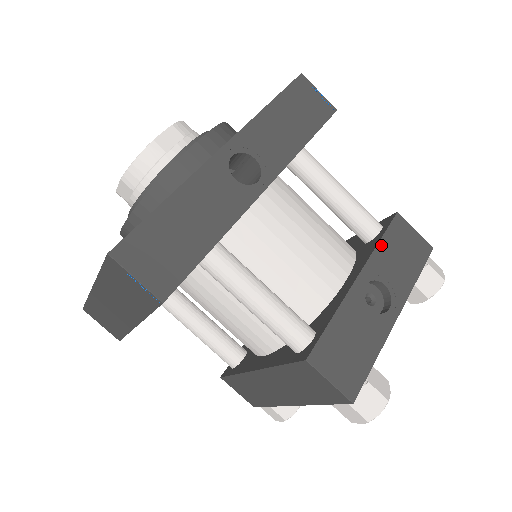
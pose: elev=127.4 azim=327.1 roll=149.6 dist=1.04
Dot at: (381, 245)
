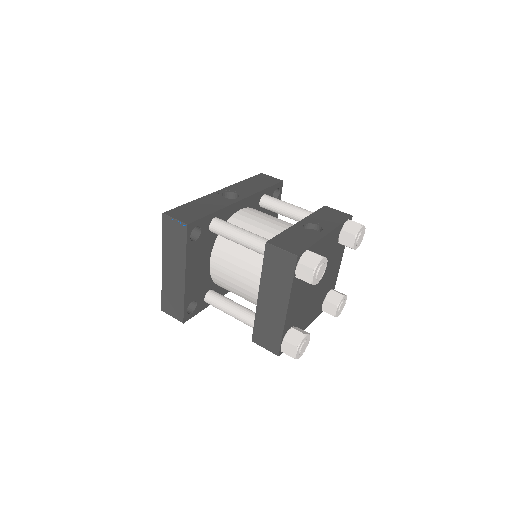
Dot at: (314, 214)
